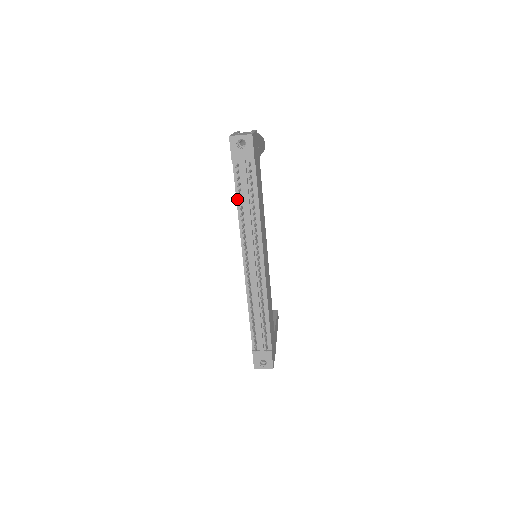
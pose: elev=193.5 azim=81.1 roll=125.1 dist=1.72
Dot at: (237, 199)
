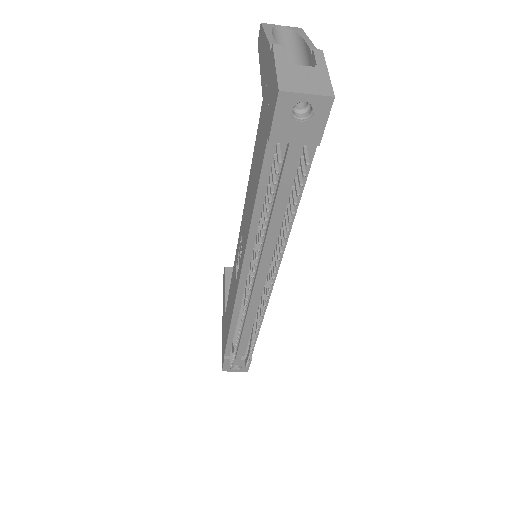
Dot at: (257, 200)
